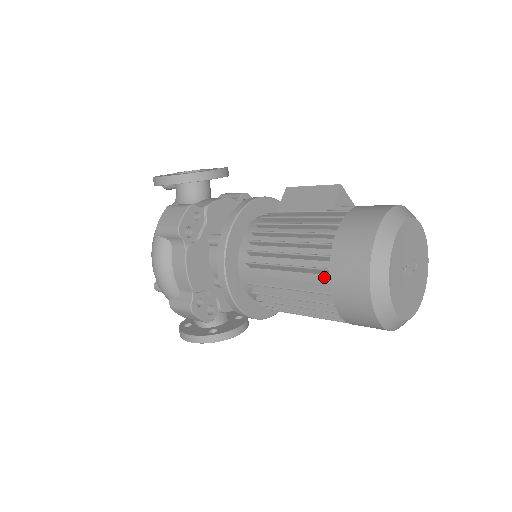
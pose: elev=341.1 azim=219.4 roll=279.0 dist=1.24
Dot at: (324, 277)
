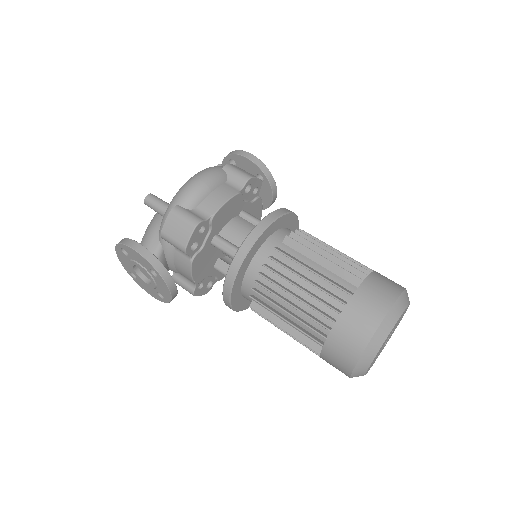
Dot at: (349, 284)
